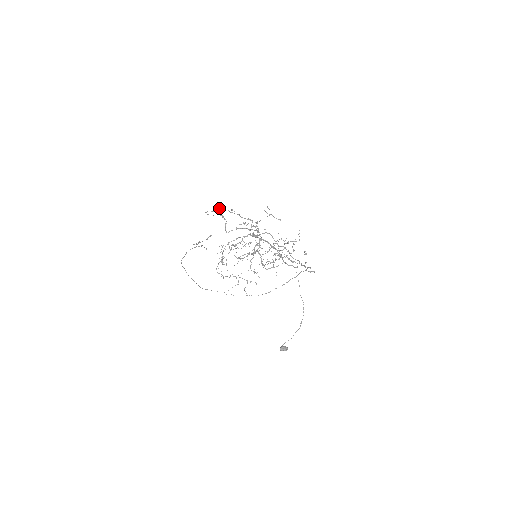
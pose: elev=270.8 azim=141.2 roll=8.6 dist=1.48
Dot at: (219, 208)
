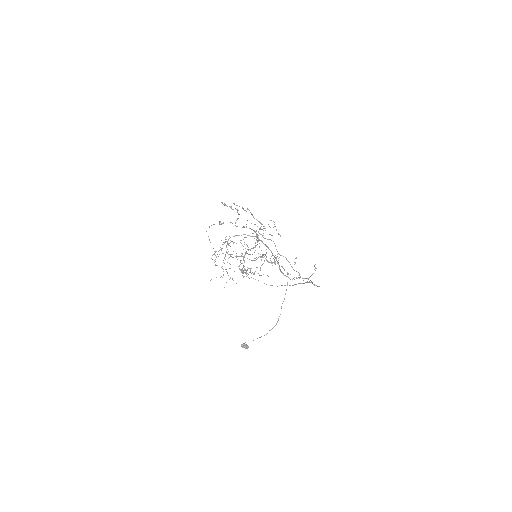
Dot at: (234, 203)
